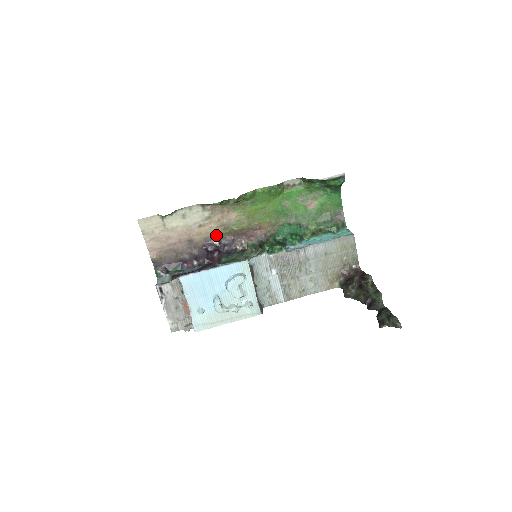
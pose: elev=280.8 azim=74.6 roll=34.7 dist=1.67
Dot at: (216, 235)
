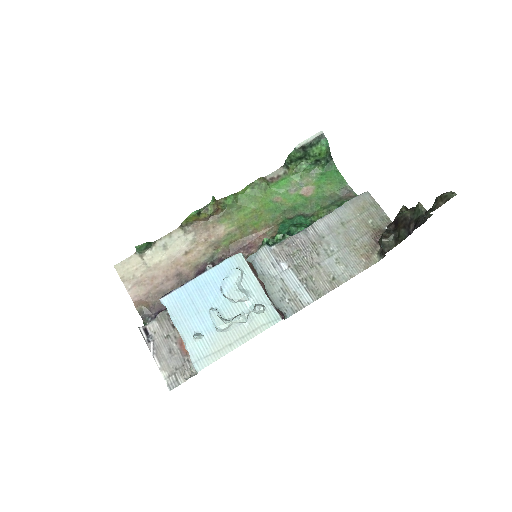
Dot at: (208, 259)
